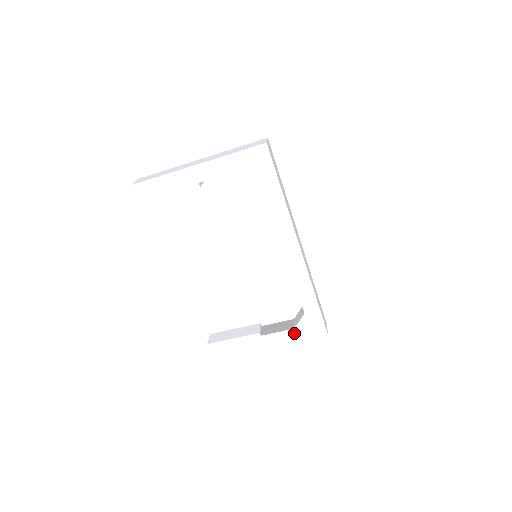
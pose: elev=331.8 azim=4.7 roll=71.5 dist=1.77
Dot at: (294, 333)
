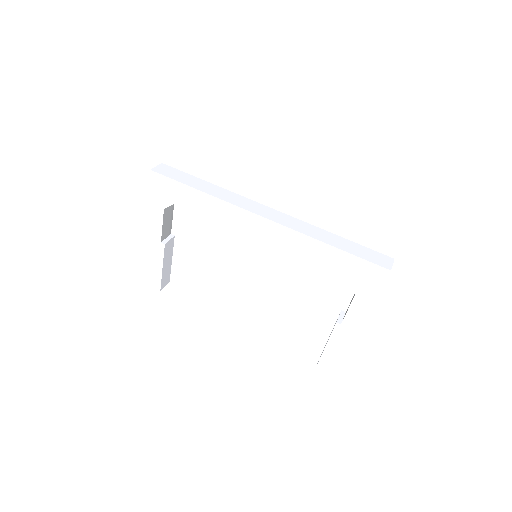
Dot at: (362, 297)
